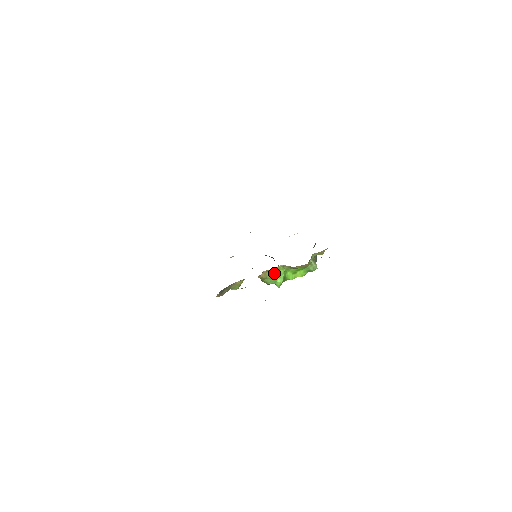
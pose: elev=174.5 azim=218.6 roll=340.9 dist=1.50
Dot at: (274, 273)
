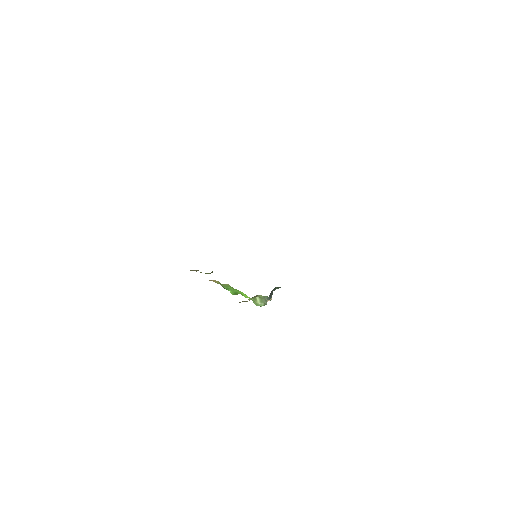
Dot at: (224, 285)
